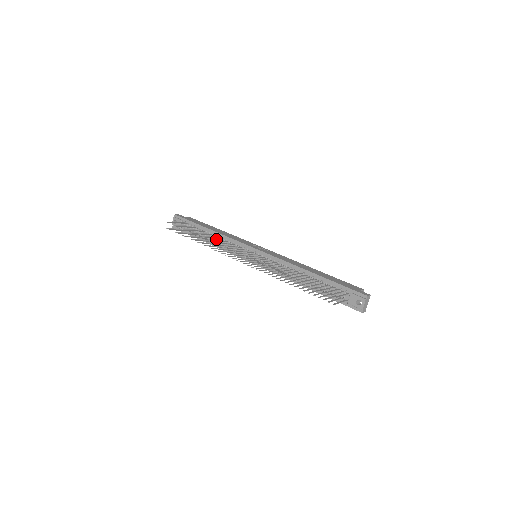
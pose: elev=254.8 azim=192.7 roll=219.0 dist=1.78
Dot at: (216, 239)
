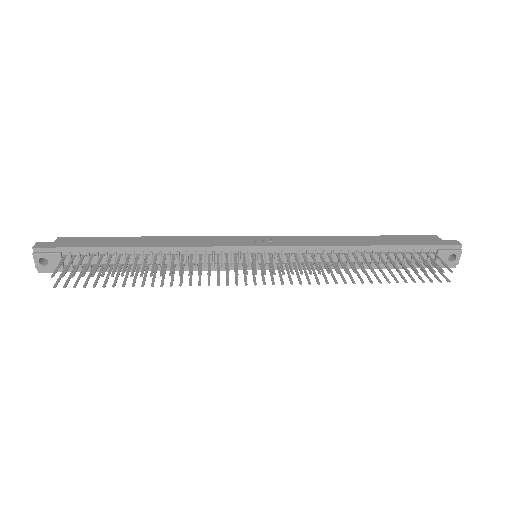
Dot at: (162, 258)
